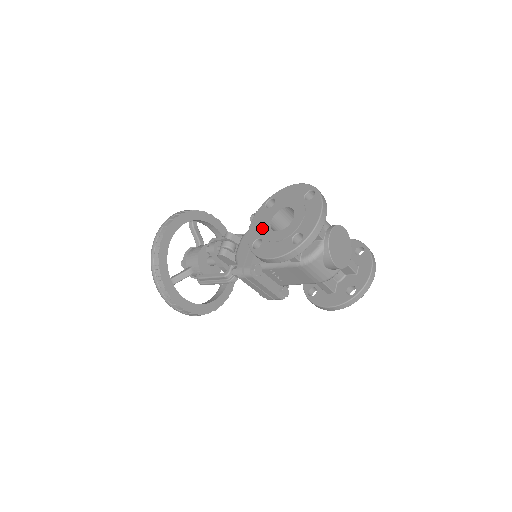
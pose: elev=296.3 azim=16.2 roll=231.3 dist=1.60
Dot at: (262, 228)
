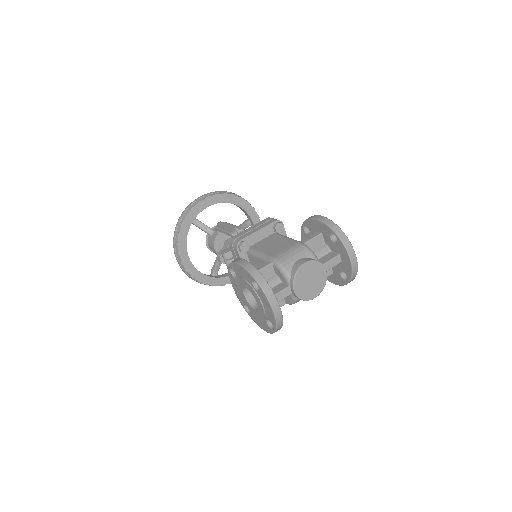
Dot at: (242, 298)
